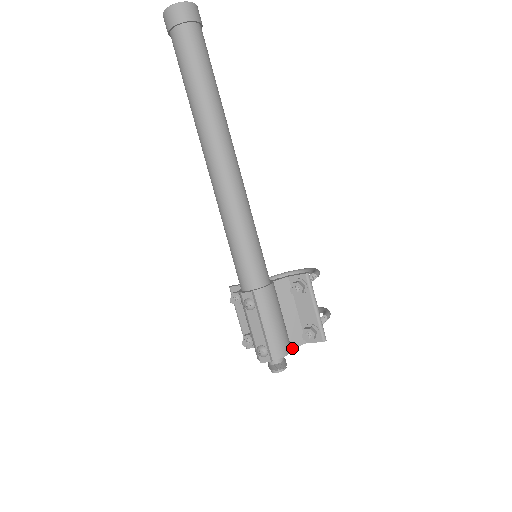
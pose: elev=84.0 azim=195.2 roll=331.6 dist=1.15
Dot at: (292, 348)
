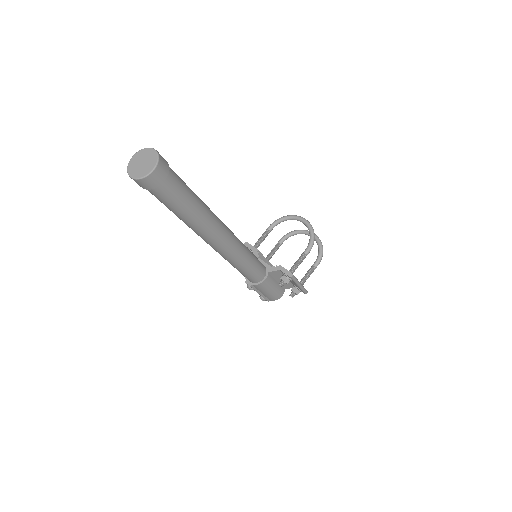
Dot at: occluded
